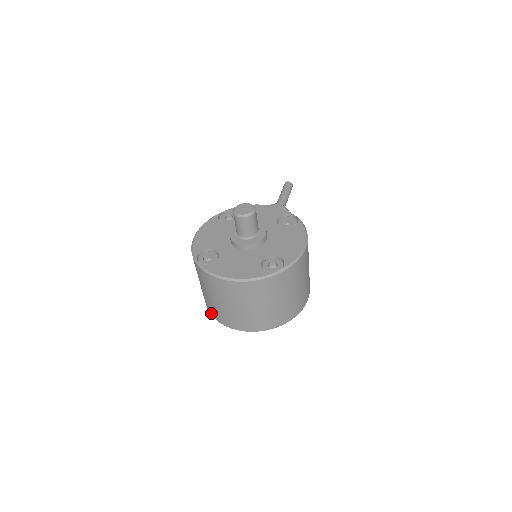
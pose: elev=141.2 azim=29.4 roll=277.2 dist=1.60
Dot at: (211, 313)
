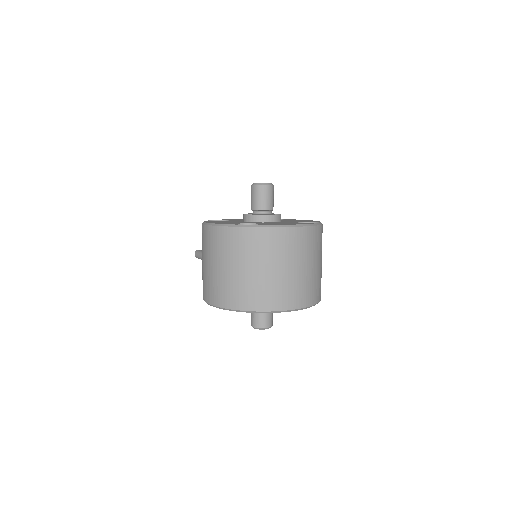
Dot at: (249, 306)
